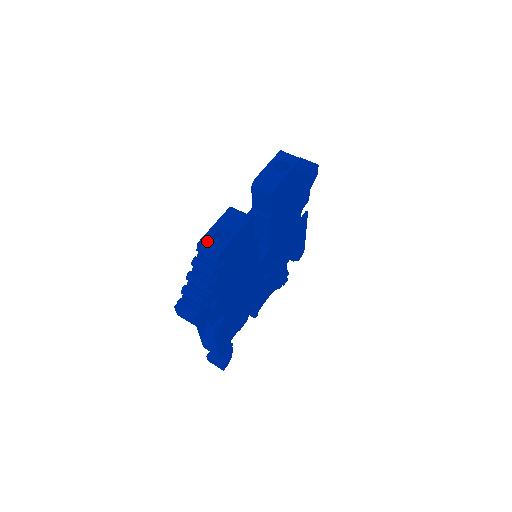
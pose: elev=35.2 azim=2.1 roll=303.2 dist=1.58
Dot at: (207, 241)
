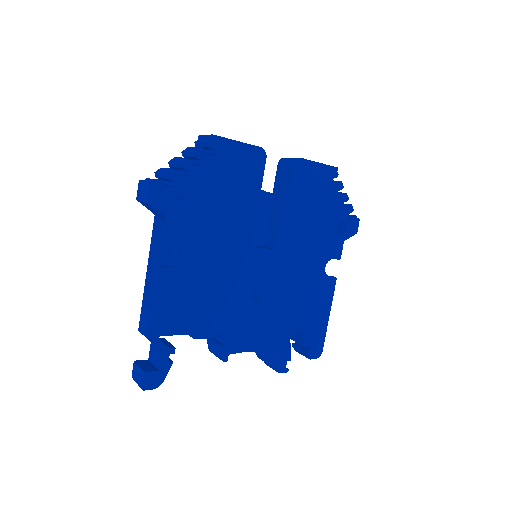
Dot at: occluded
